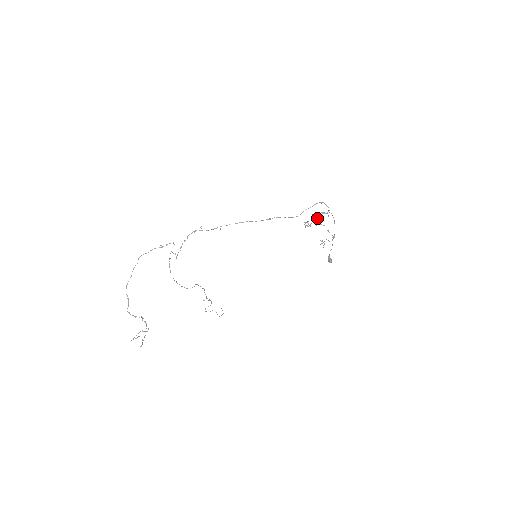
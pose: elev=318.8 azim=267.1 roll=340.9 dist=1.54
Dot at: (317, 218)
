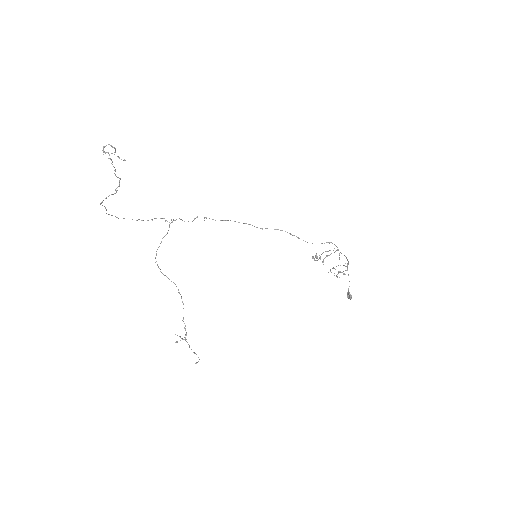
Dot at: (326, 251)
